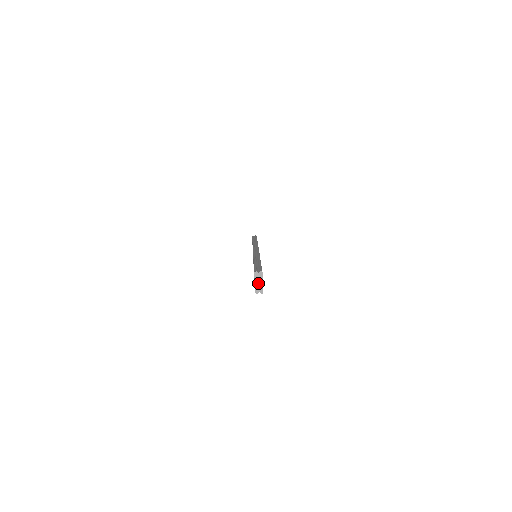
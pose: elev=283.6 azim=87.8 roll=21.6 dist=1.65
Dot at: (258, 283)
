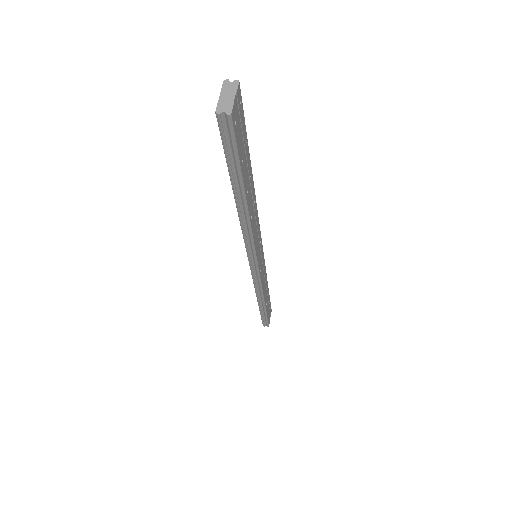
Dot at: (226, 97)
